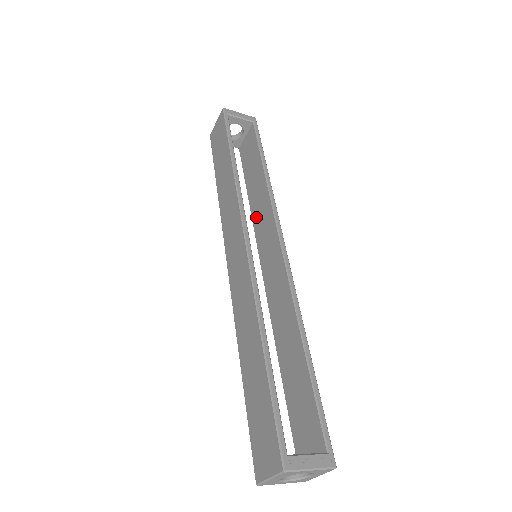
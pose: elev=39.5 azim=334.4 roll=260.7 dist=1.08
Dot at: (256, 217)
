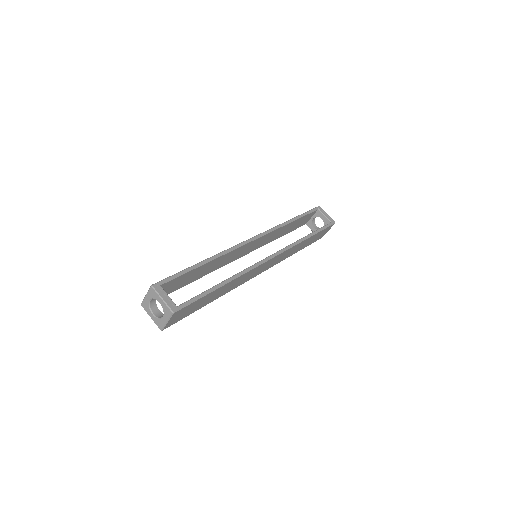
Dot at: occluded
